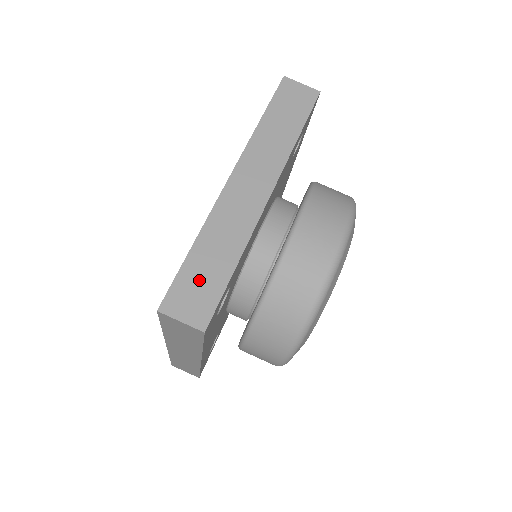
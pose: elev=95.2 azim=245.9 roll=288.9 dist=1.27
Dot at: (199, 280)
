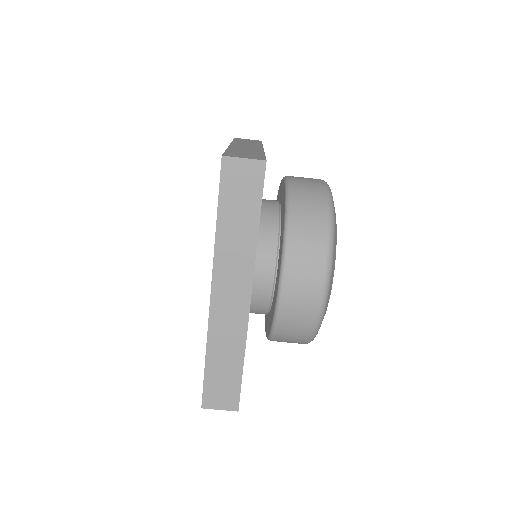
Dot at: (221, 381)
